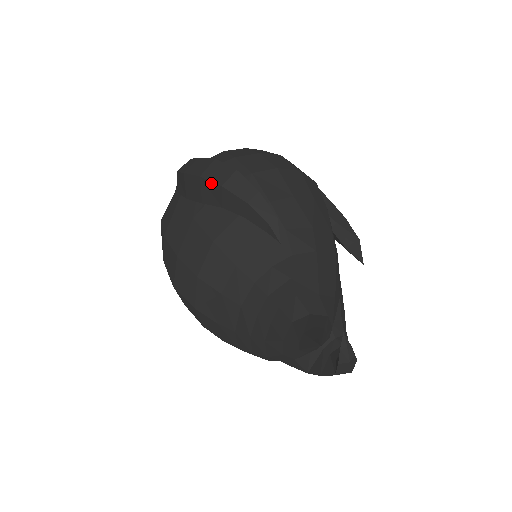
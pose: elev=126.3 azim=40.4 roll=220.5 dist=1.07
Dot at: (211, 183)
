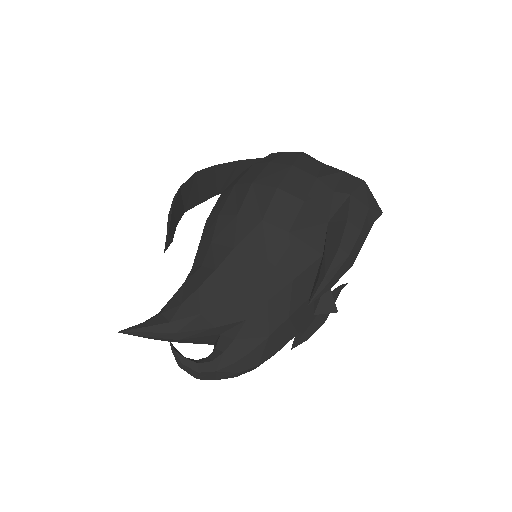
Dot at: occluded
